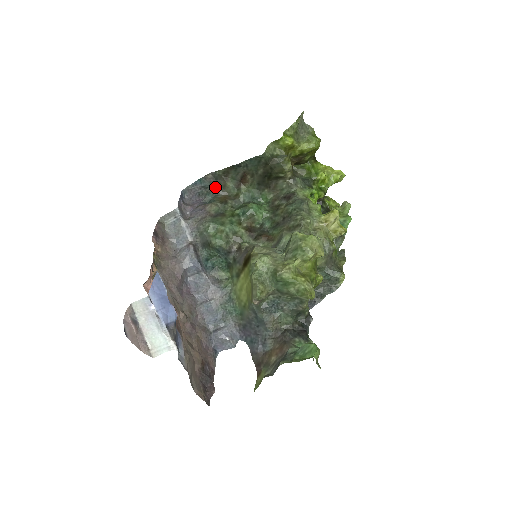
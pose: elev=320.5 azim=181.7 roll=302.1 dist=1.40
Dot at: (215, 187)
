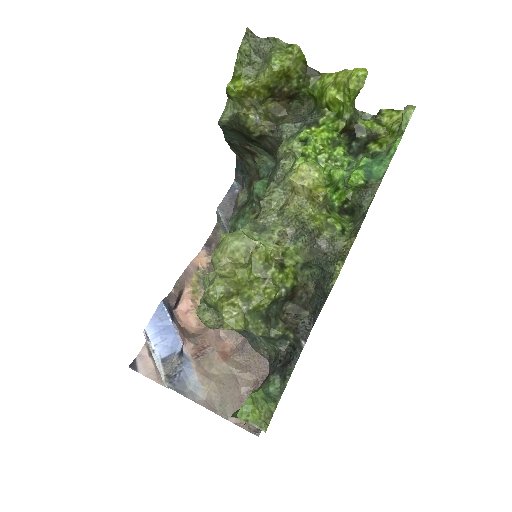
Dot at: (245, 168)
